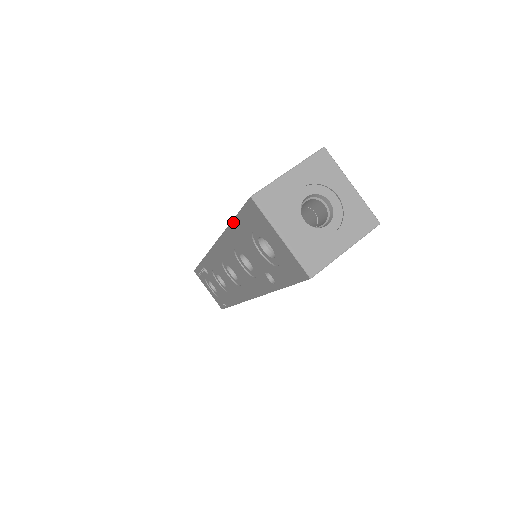
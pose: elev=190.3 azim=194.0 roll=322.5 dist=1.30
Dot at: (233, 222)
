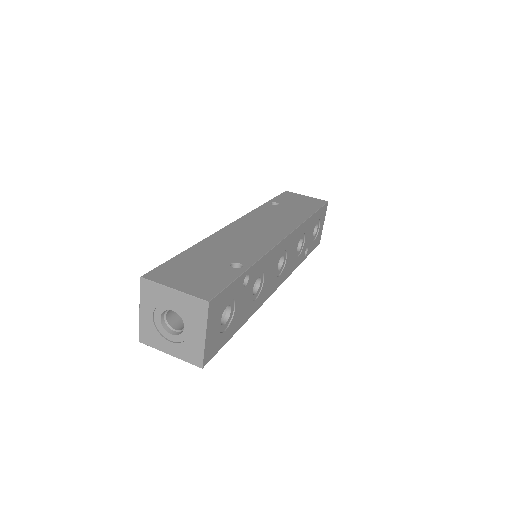
Dot at: occluded
